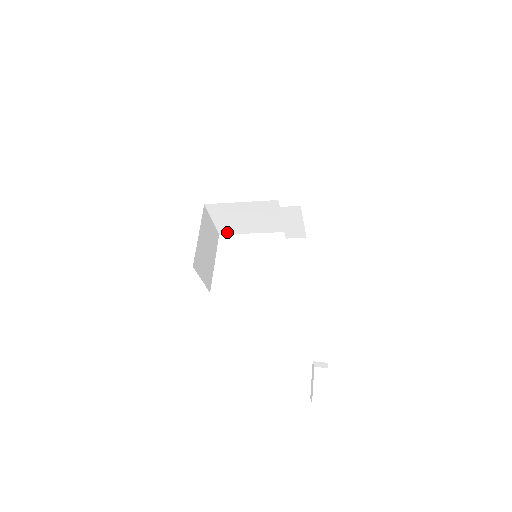
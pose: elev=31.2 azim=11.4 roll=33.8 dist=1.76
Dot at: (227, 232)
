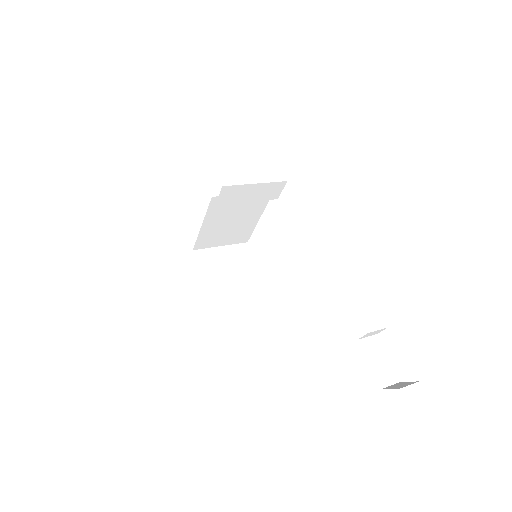
Dot at: (247, 236)
